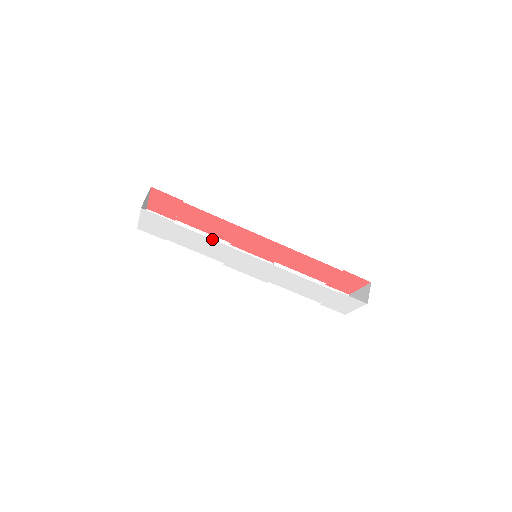
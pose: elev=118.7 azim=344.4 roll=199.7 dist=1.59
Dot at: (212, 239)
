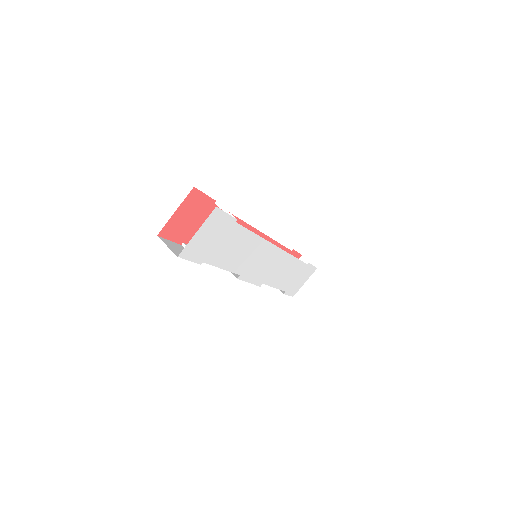
Dot at: (256, 234)
